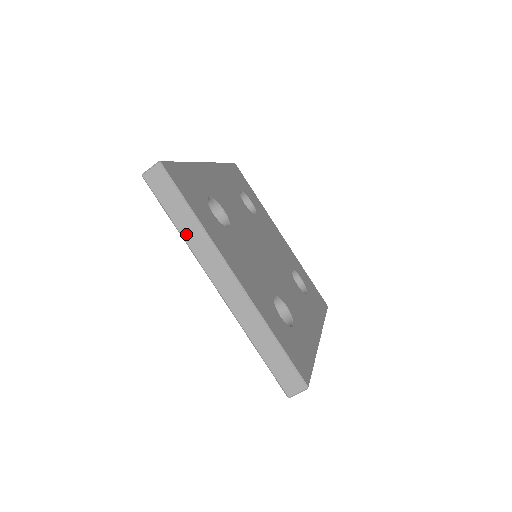
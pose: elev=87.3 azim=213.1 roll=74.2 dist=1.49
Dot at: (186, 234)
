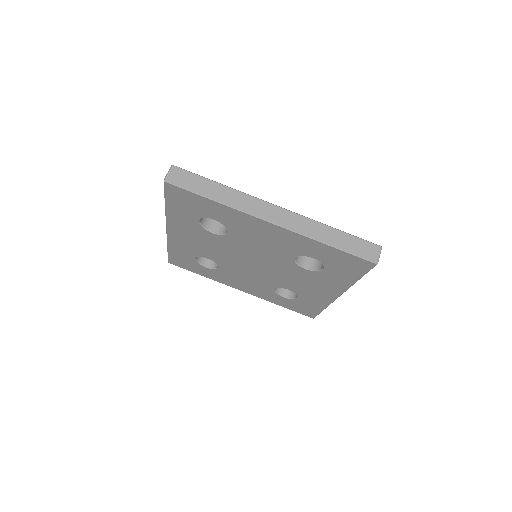
Dot at: (224, 199)
